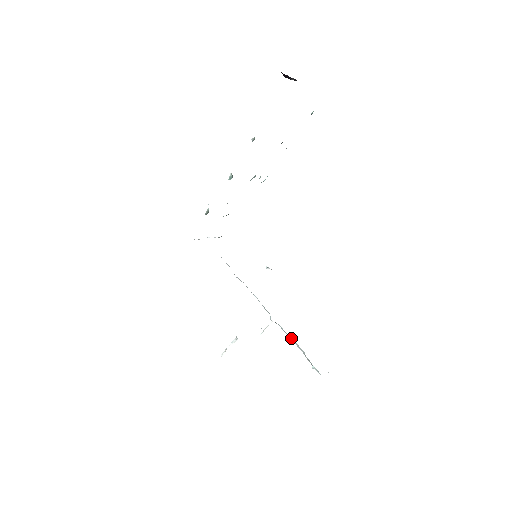
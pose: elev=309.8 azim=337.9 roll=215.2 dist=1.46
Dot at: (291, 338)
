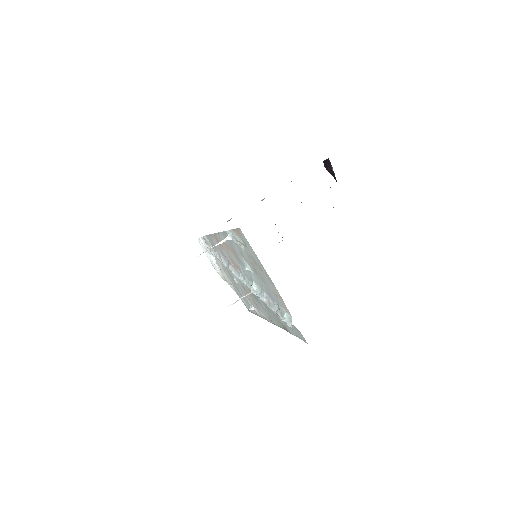
Dot at: (267, 301)
